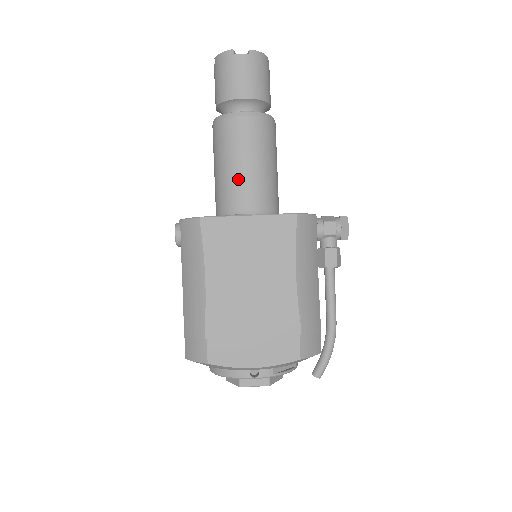
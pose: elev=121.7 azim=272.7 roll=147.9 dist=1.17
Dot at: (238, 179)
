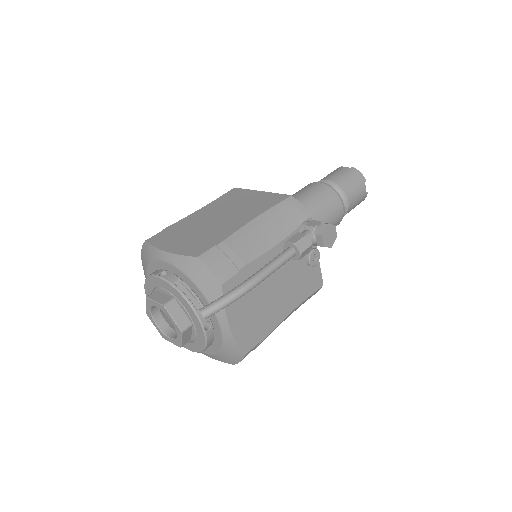
Dot at: occluded
